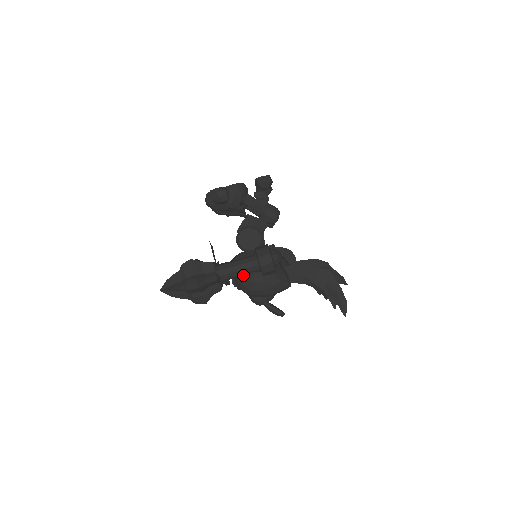
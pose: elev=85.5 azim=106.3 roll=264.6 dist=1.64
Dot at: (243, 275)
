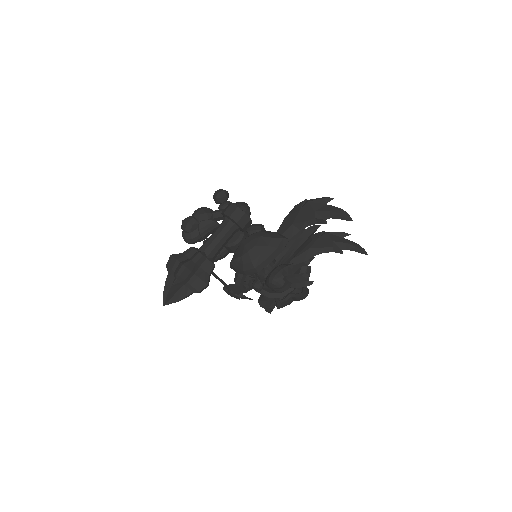
Dot at: (237, 256)
